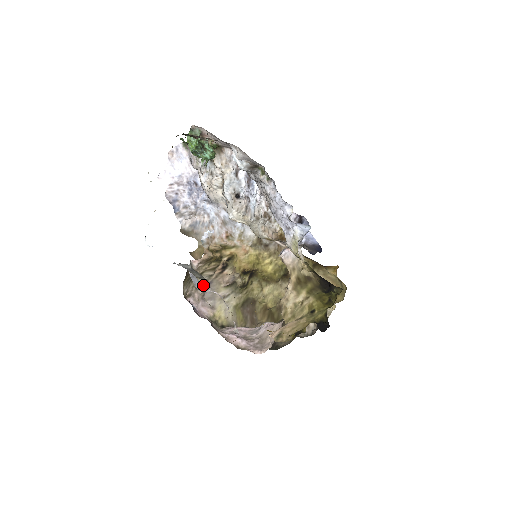
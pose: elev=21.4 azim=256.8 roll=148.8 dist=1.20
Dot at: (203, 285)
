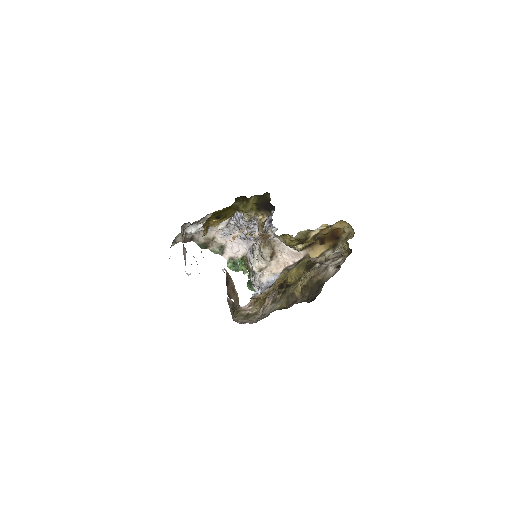
Dot at: (258, 318)
